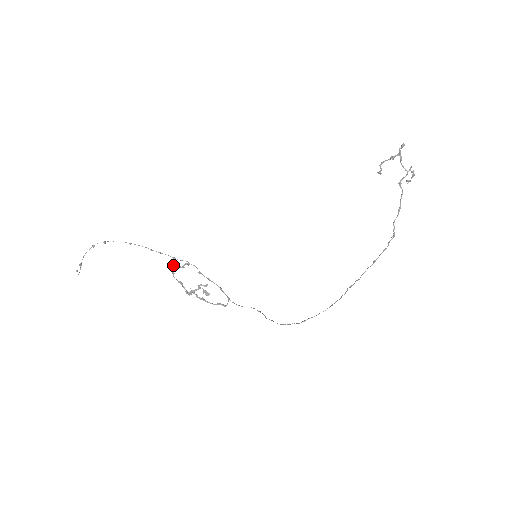
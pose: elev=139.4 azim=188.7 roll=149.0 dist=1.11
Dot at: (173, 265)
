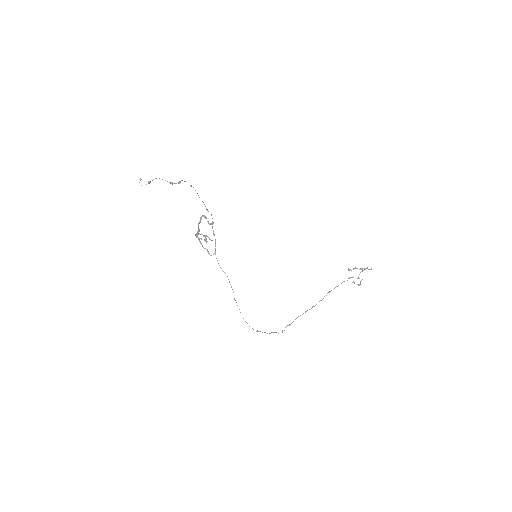
Dot at: (204, 217)
